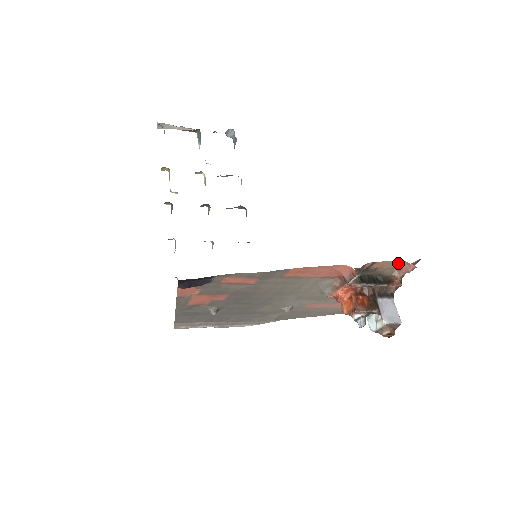
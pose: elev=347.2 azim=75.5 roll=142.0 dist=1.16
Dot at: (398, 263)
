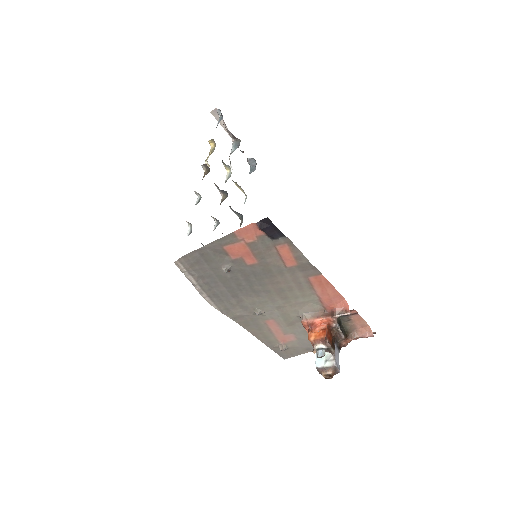
Dot at: (364, 326)
